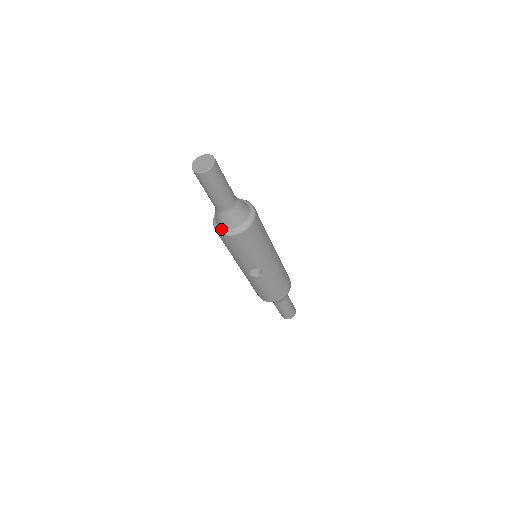
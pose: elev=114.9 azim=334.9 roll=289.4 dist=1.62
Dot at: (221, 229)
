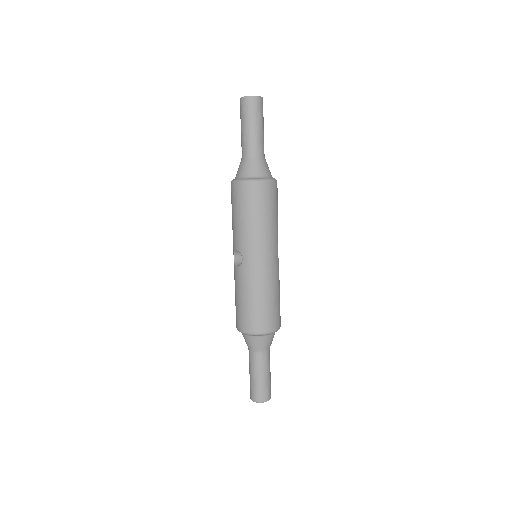
Dot at: occluded
